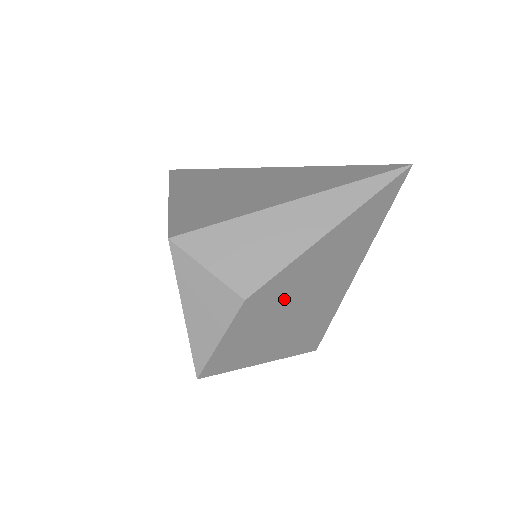
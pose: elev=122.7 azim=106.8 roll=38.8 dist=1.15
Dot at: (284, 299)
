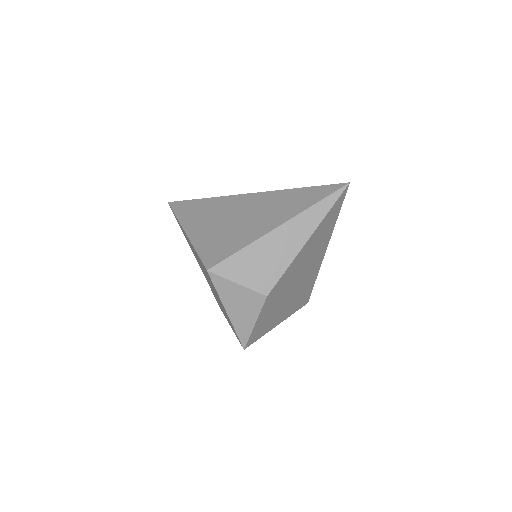
Dot at: (287, 285)
